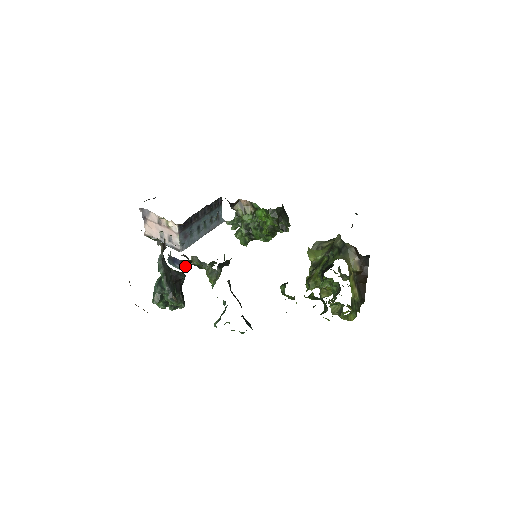
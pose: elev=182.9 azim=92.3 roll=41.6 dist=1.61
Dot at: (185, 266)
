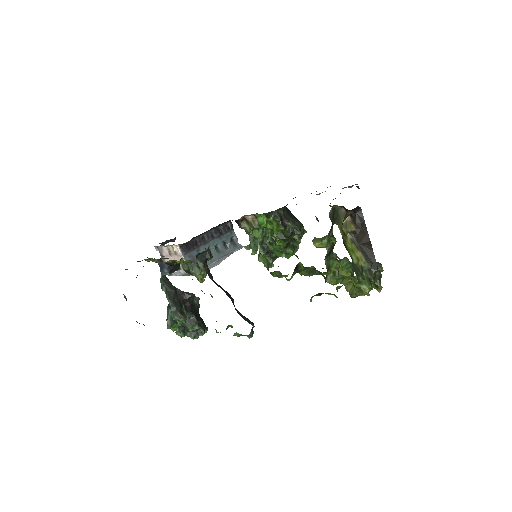
Dot at: (173, 270)
